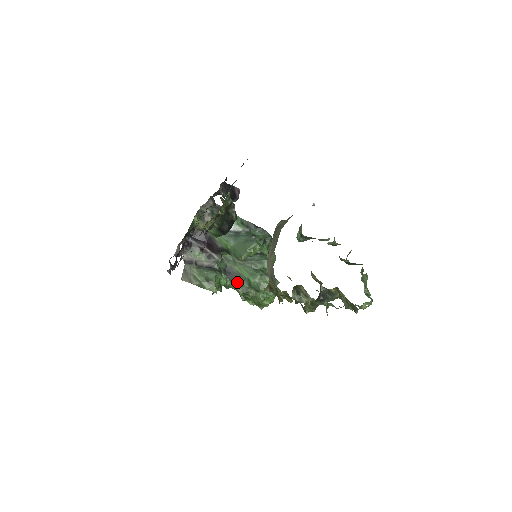
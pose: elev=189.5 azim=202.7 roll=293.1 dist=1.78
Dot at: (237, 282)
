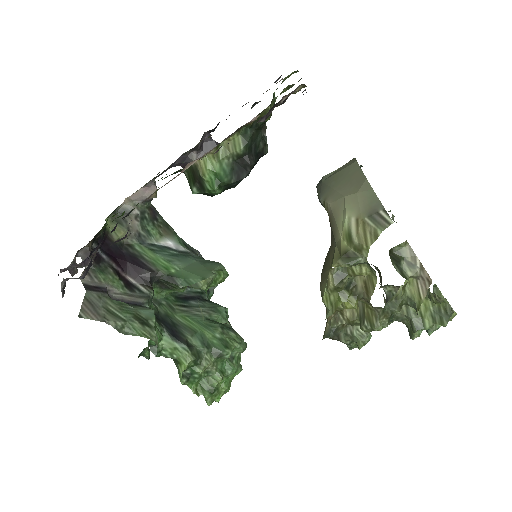
Dot at: (182, 338)
